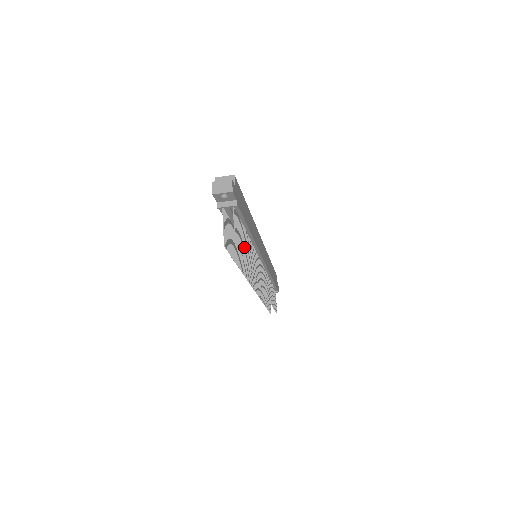
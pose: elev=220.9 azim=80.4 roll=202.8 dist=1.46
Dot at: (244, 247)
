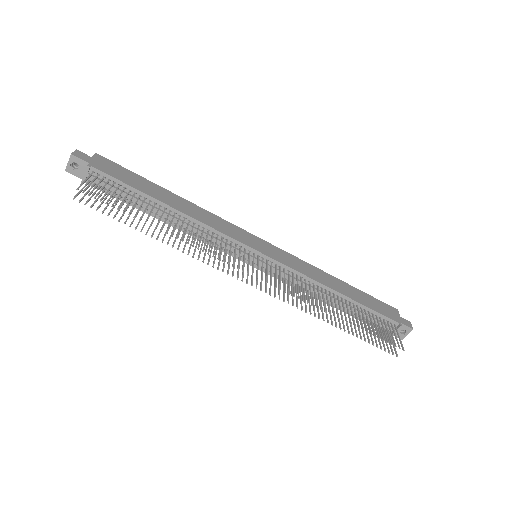
Dot at: occluded
